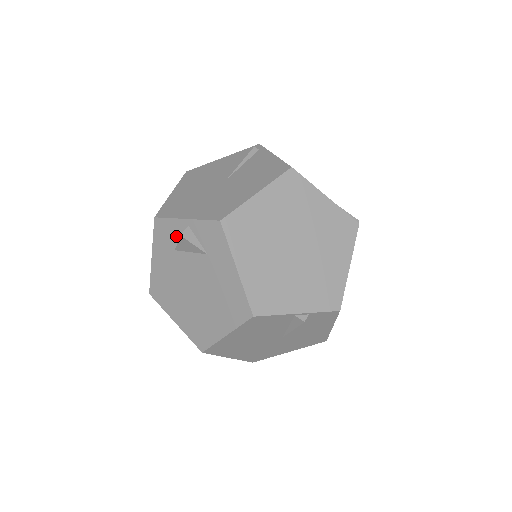
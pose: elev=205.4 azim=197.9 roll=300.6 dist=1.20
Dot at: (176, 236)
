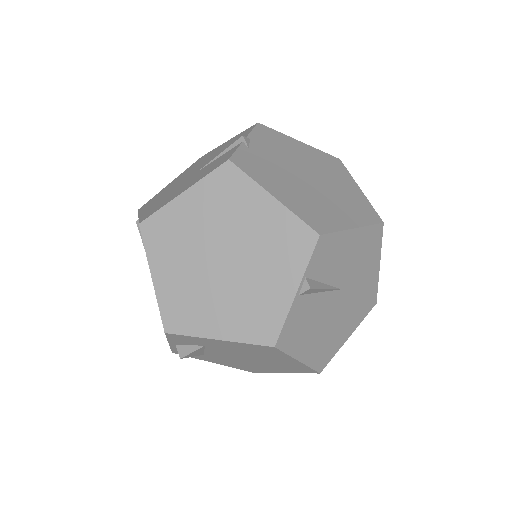
Dot at: occluded
